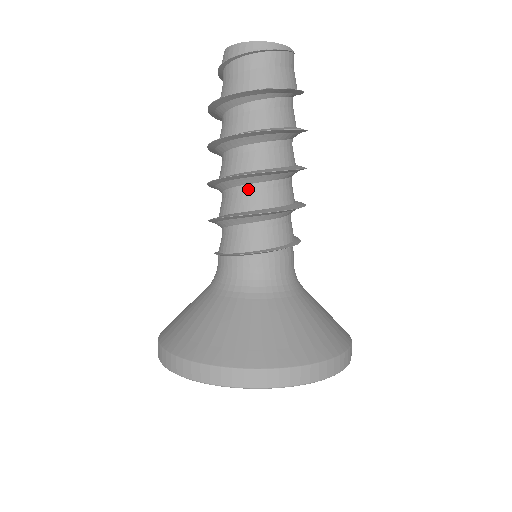
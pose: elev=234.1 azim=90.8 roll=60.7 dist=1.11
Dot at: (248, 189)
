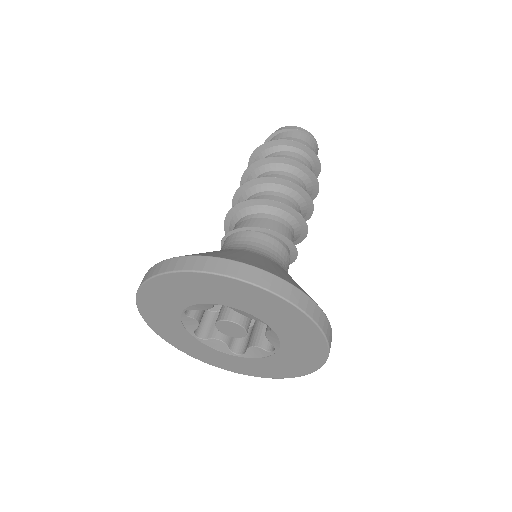
Dot at: (275, 194)
